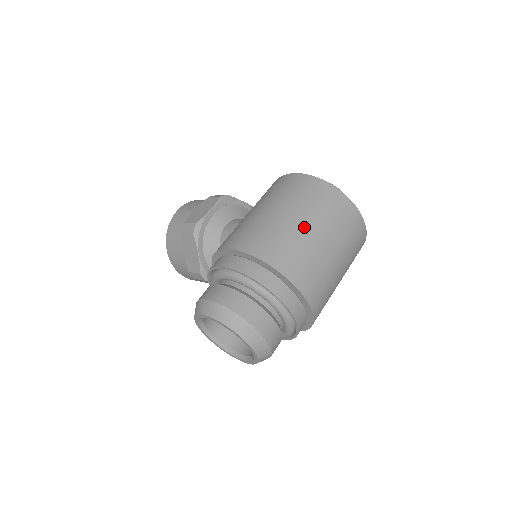
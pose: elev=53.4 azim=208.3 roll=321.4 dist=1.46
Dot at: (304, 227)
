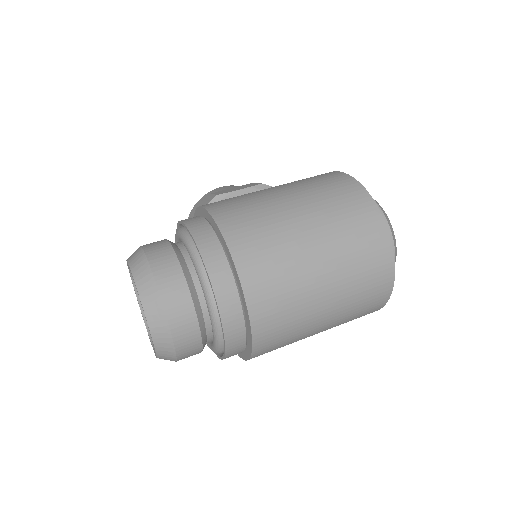
Dot at: (298, 219)
